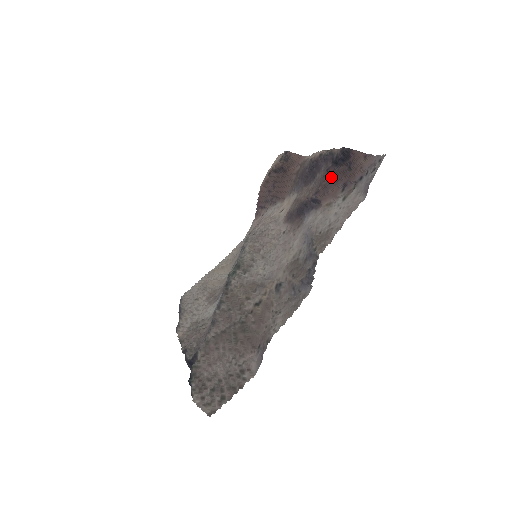
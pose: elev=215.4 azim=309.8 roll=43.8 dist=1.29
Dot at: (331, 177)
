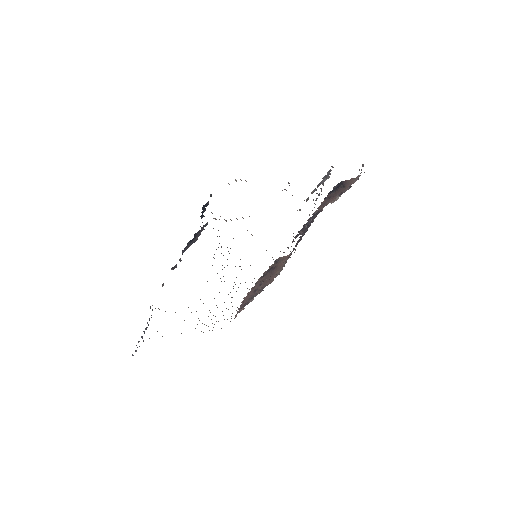
Dot at: (329, 199)
